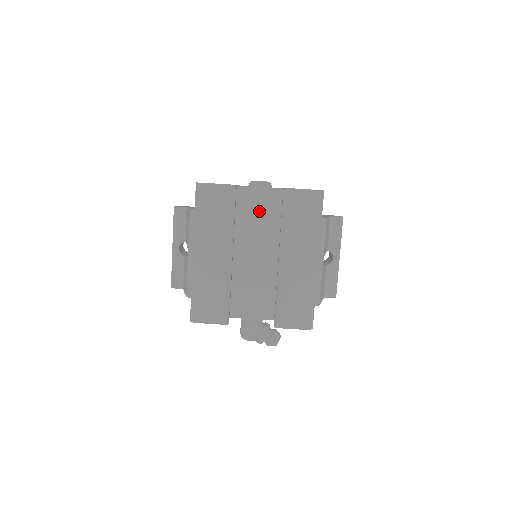
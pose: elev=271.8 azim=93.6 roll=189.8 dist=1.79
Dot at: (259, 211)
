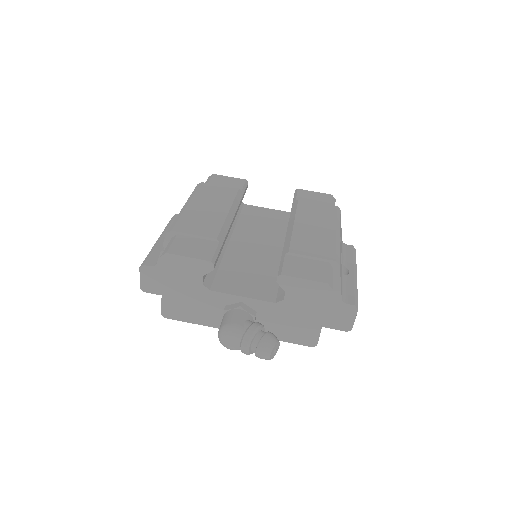
Dot at: (265, 221)
